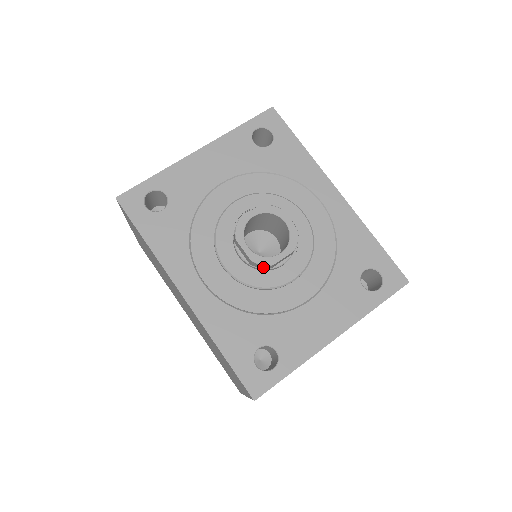
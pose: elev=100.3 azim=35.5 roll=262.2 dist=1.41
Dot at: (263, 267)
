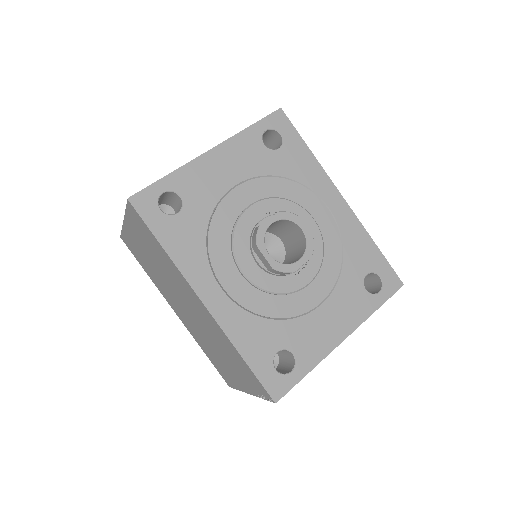
Dot at: (281, 273)
